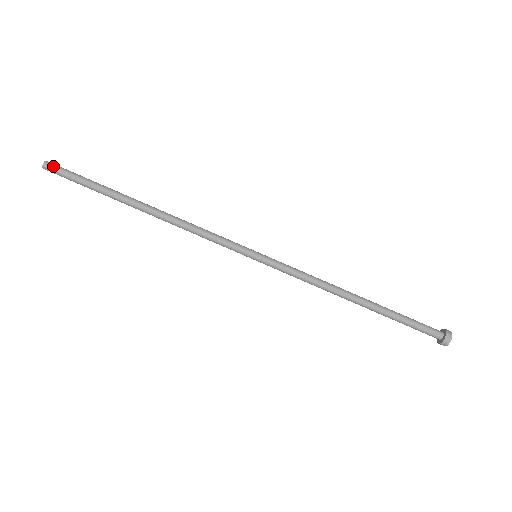
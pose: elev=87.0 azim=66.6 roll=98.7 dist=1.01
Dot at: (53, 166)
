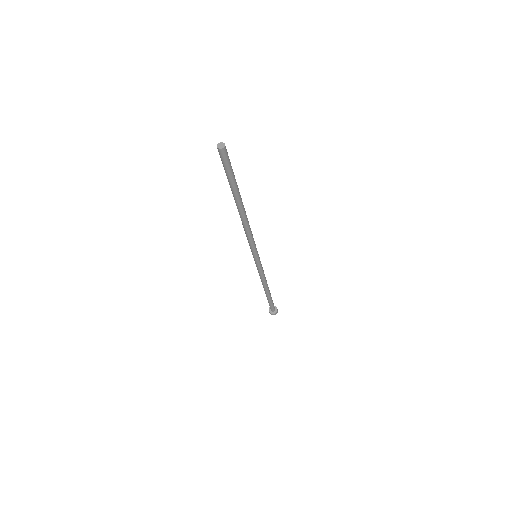
Dot at: (226, 154)
